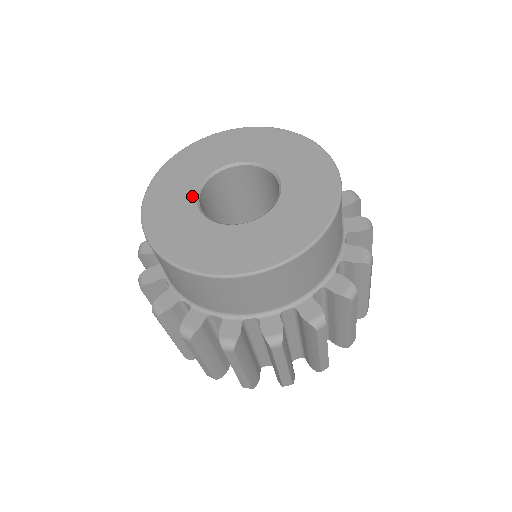
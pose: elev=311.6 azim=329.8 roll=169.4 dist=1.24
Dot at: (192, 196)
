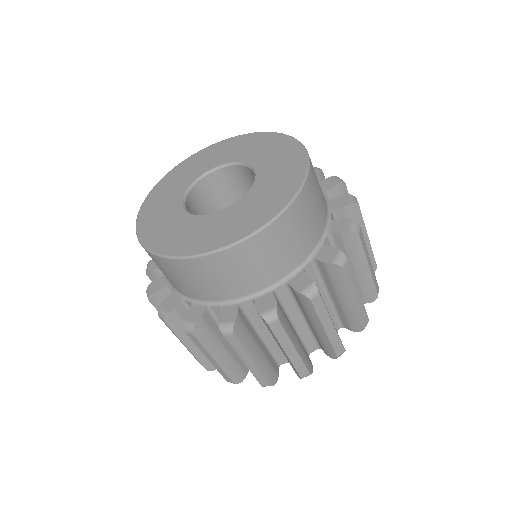
Dot at: (179, 201)
